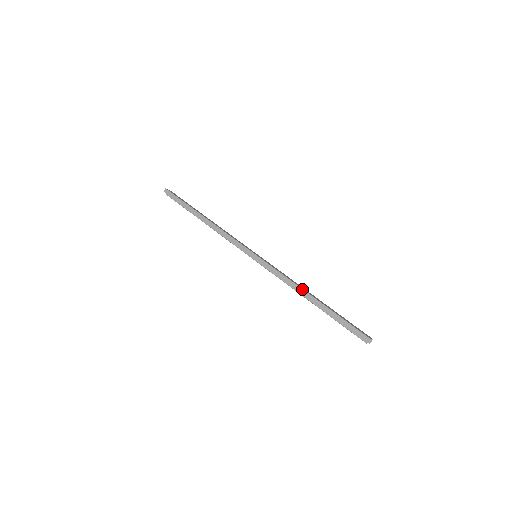
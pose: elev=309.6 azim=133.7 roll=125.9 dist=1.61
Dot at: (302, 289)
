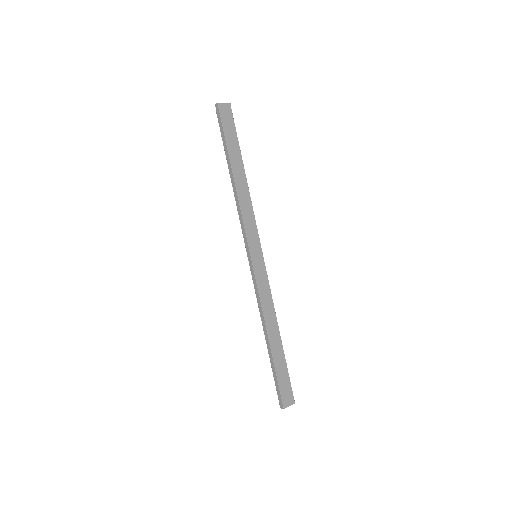
Dot at: (265, 326)
